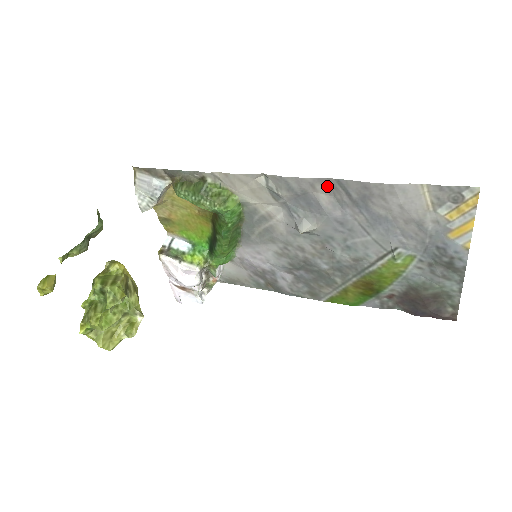
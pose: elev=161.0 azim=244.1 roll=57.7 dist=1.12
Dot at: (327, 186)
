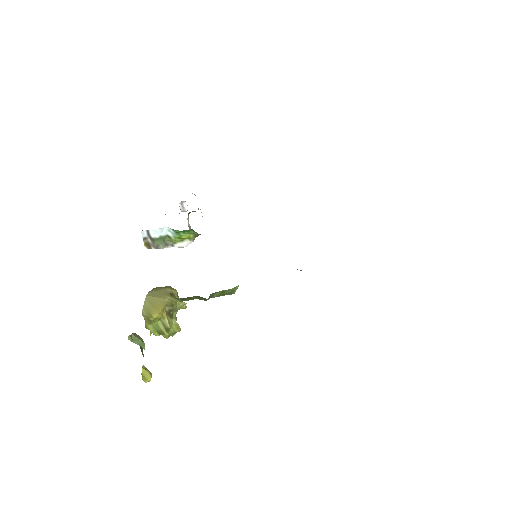
Dot at: occluded
